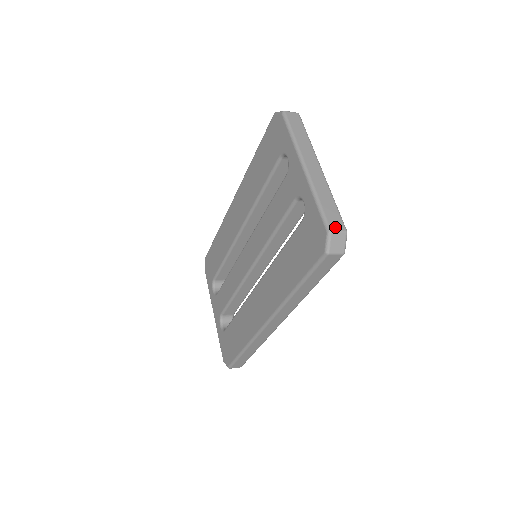
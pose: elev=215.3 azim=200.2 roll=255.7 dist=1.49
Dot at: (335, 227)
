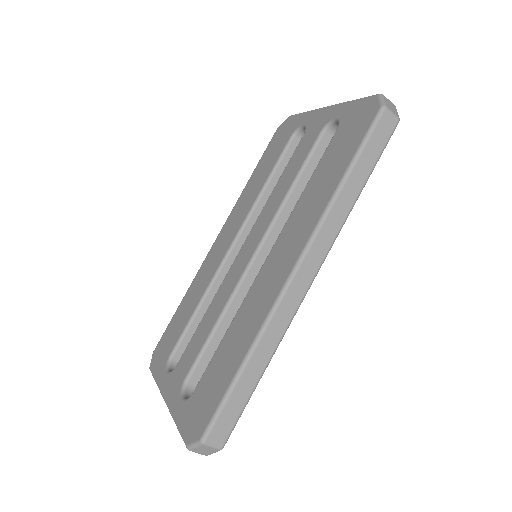
Dot at: occluded
